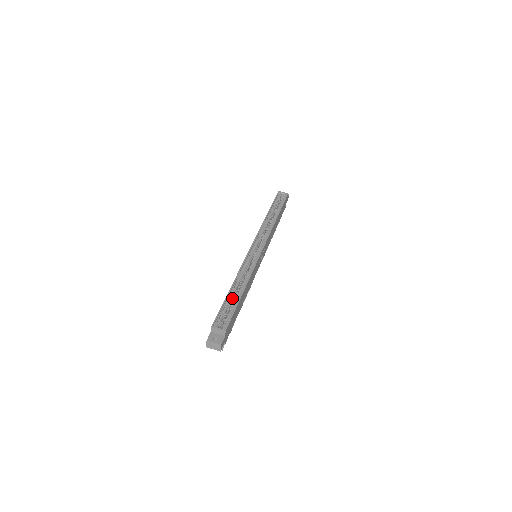
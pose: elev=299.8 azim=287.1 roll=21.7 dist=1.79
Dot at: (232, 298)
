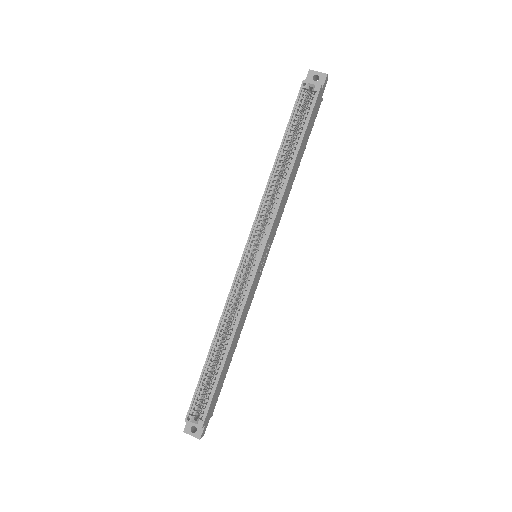
Dot at: (213, 364)
